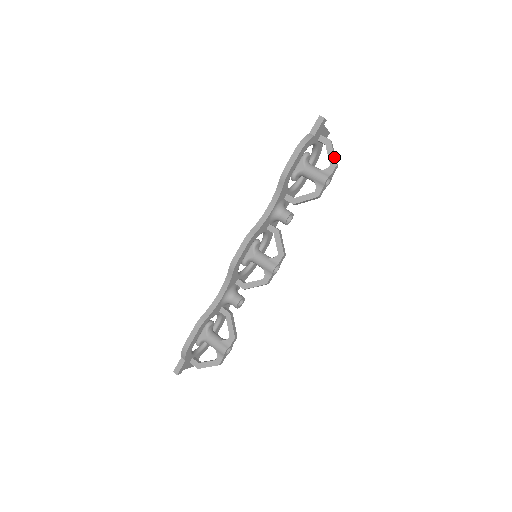
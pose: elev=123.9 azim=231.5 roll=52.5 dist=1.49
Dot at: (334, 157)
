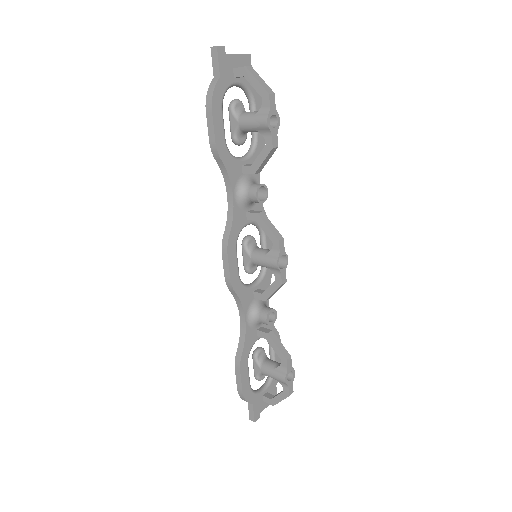
Dot at: (260, 85)
